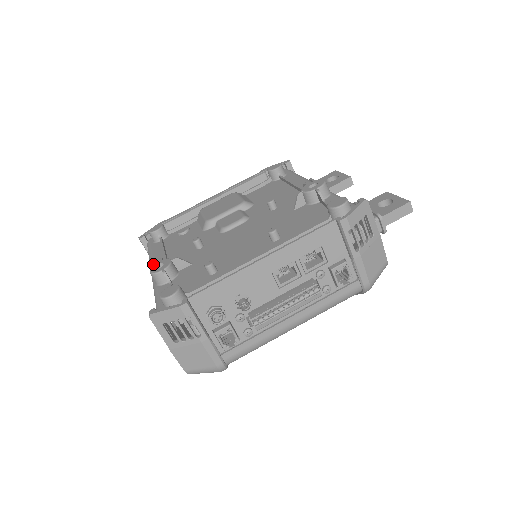
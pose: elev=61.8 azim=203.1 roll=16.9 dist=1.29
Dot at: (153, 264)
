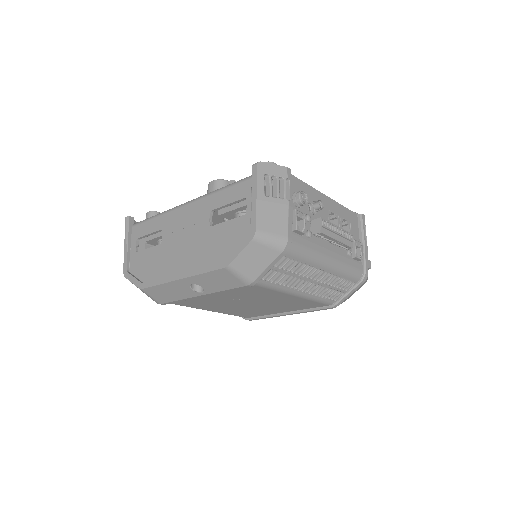
Dot at: occluded
